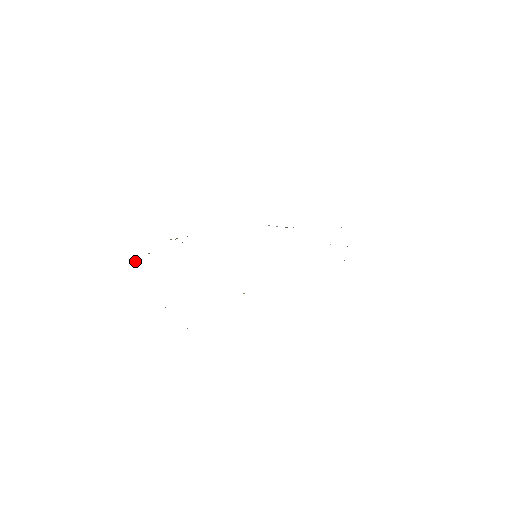
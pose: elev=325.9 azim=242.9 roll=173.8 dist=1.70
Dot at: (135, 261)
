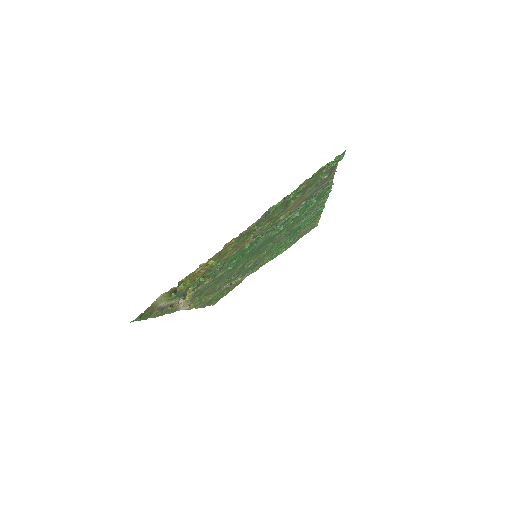
Dot at: occluded
